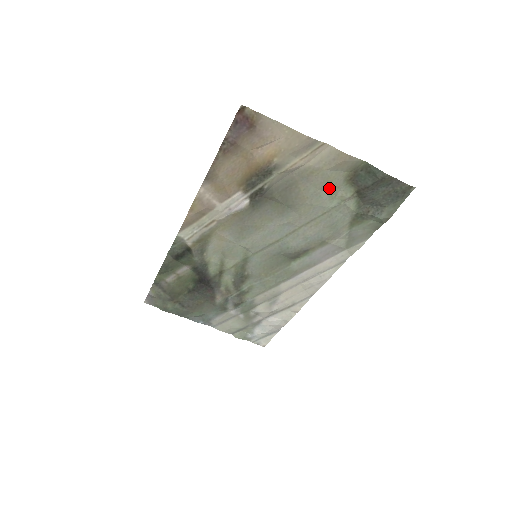
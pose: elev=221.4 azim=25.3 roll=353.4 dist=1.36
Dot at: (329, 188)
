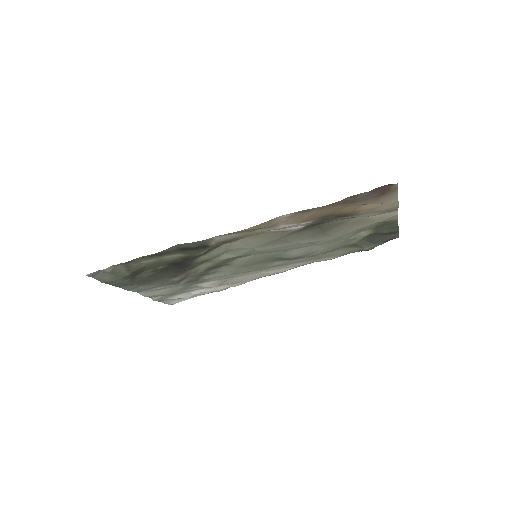
Dot at: (362, 230)
